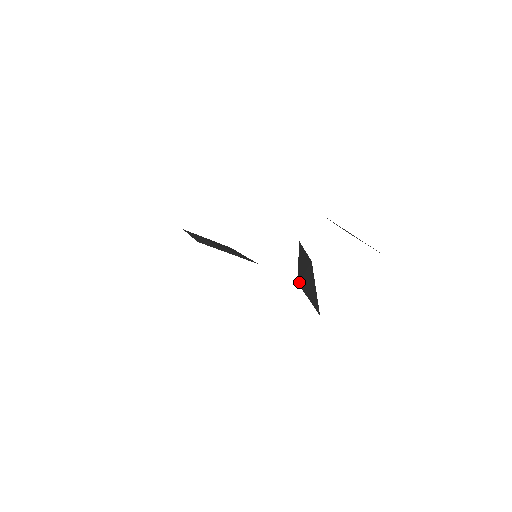
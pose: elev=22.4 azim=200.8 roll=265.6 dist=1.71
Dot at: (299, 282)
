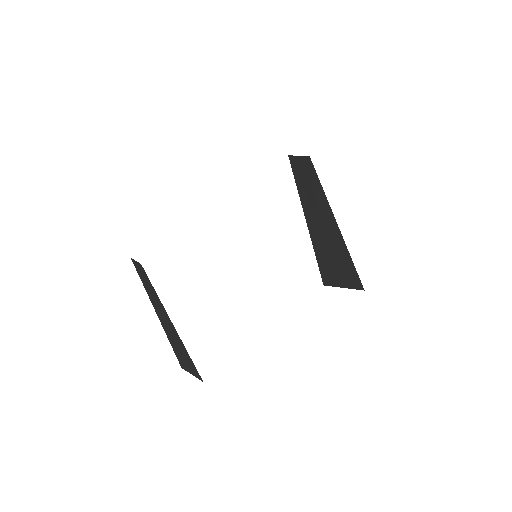
Dot at: (322, 275)
